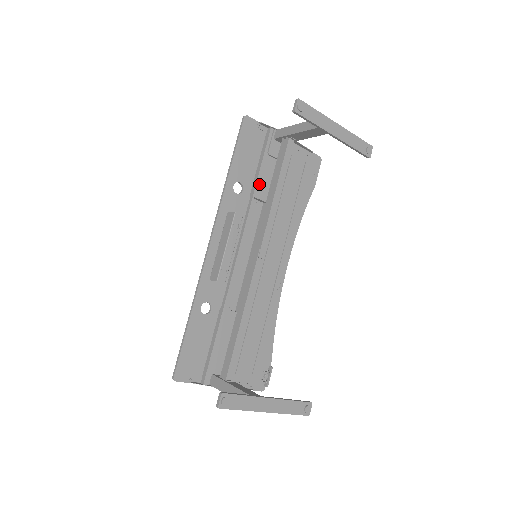
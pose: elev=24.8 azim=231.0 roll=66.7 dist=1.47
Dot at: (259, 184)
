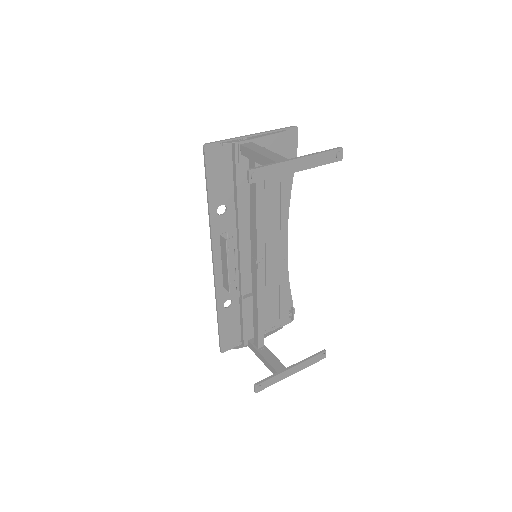
Dot at: (240, 198)
